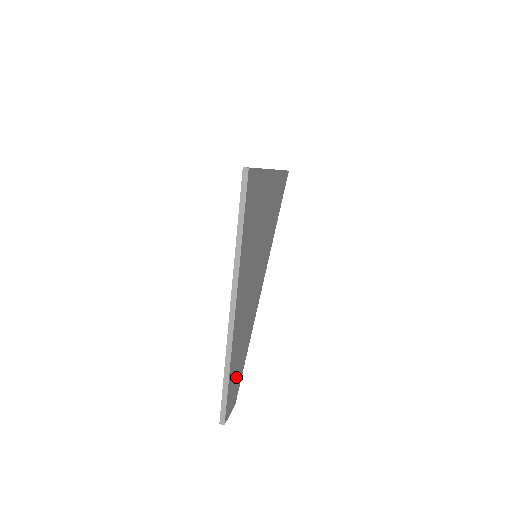
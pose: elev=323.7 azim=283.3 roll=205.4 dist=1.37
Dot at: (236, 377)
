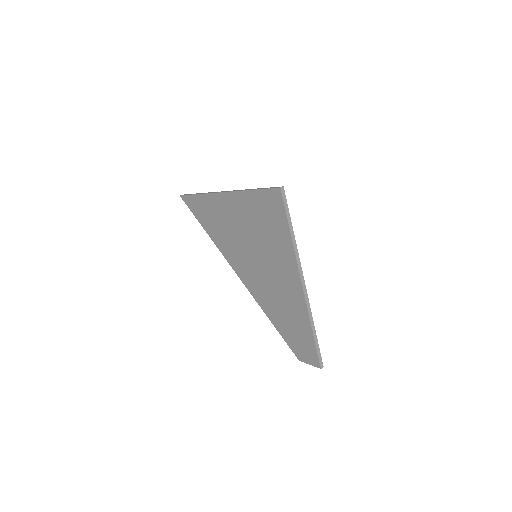
Dot at: occluded
